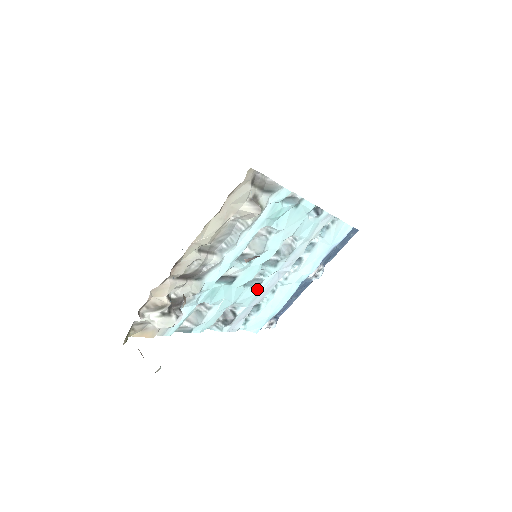
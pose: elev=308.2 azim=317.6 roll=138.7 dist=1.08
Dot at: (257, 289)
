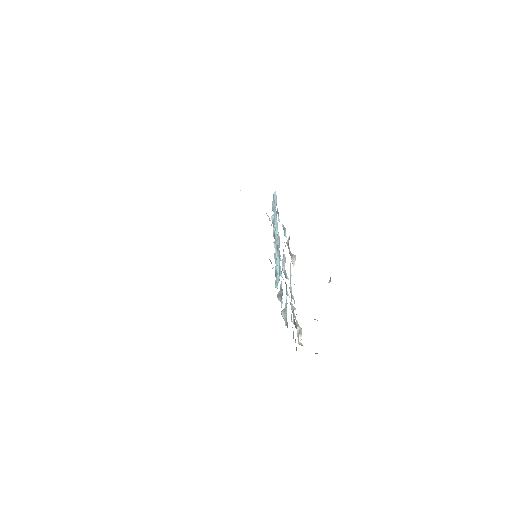
Dot at: occluded
